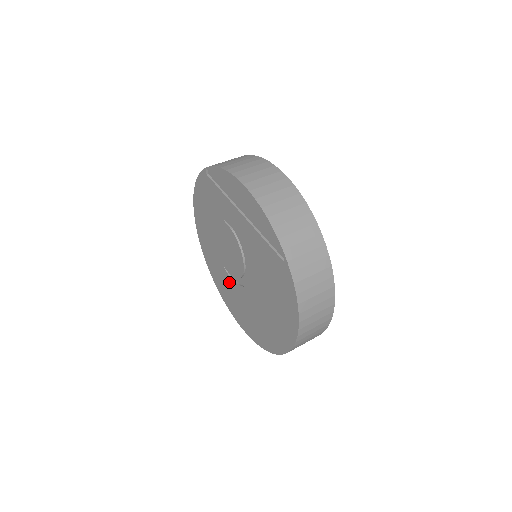
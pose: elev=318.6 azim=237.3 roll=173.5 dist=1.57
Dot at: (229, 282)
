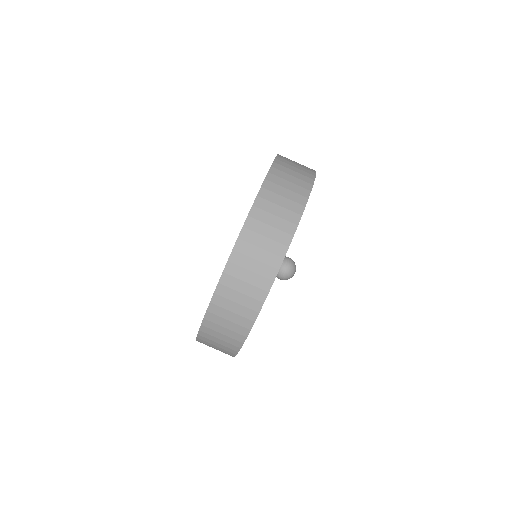
Dot at: occluded
